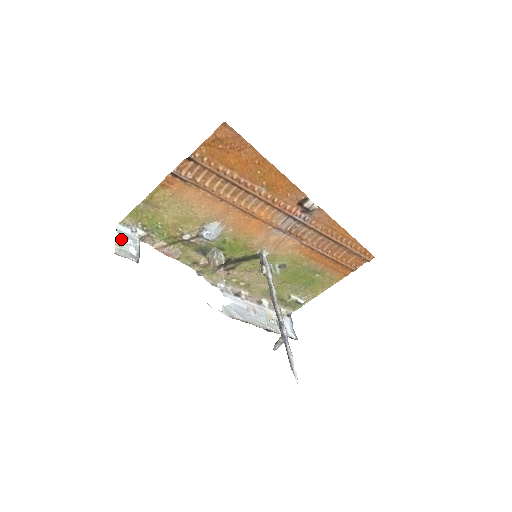
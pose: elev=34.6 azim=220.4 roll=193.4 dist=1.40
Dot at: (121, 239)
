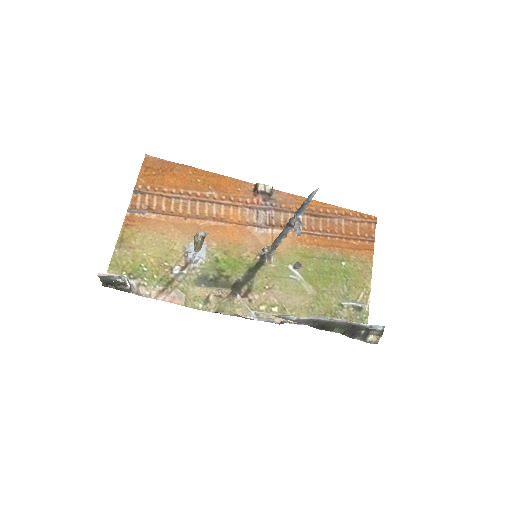
Dot at: (107, 281)
